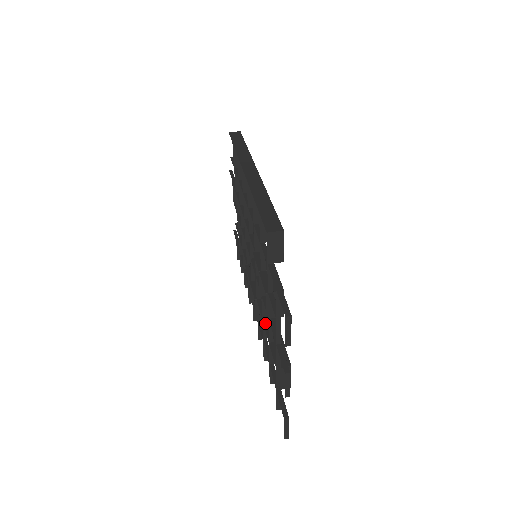
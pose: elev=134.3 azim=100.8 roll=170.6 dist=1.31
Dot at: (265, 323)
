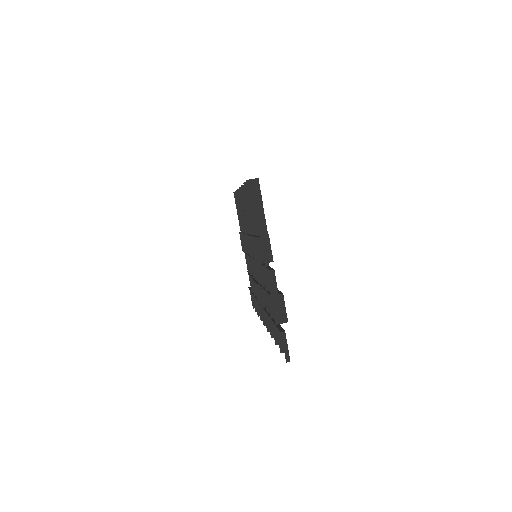
Dot at: (264, 288)
